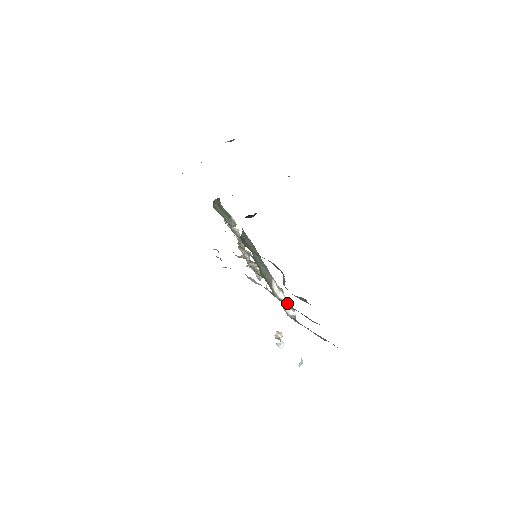
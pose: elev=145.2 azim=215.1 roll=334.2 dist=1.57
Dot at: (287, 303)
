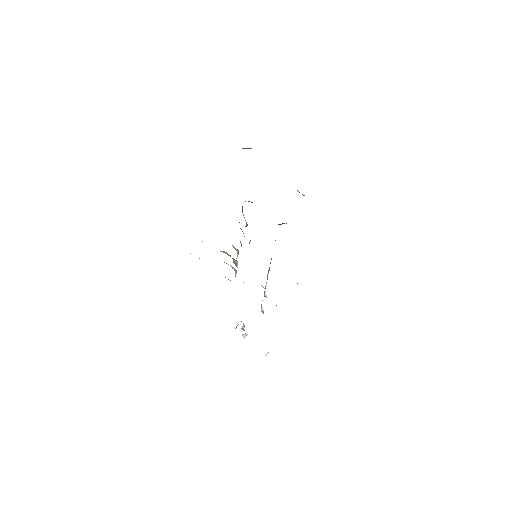
Dot at: occluded
